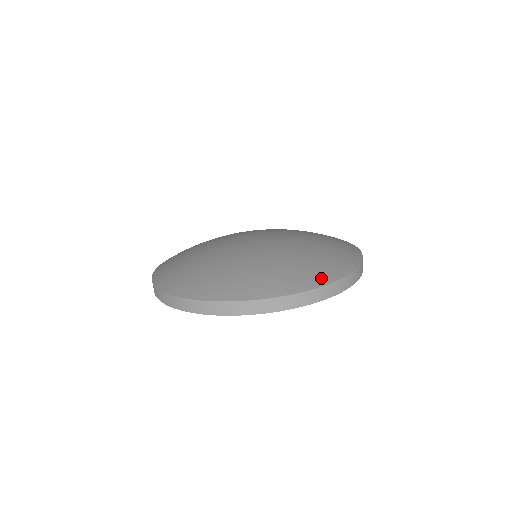
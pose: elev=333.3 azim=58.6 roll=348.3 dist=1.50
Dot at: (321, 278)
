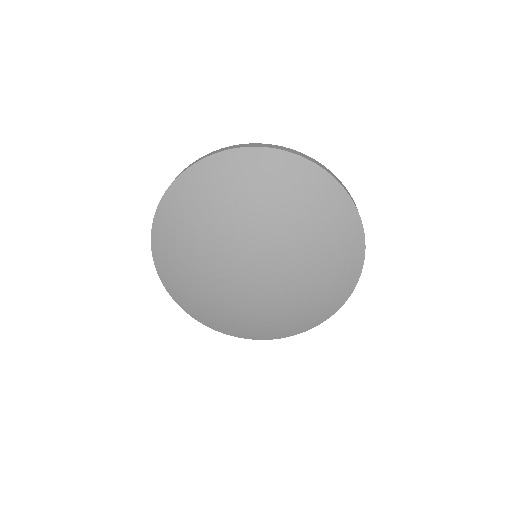
Dot at: (250, 336)
